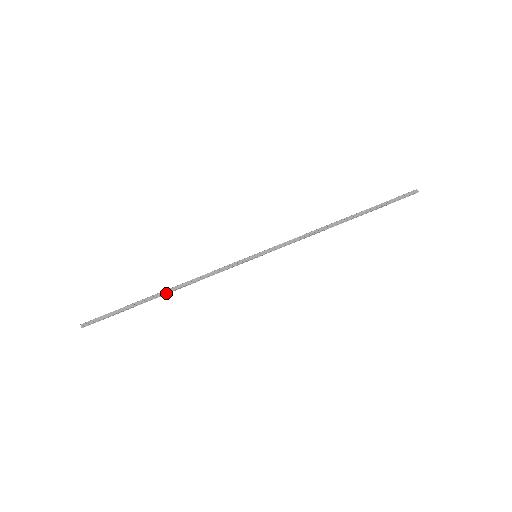
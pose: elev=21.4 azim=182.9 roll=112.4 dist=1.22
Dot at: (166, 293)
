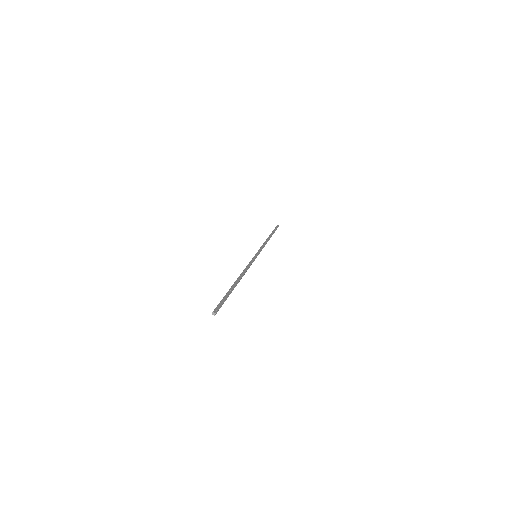
Dot at: (239, 281)
